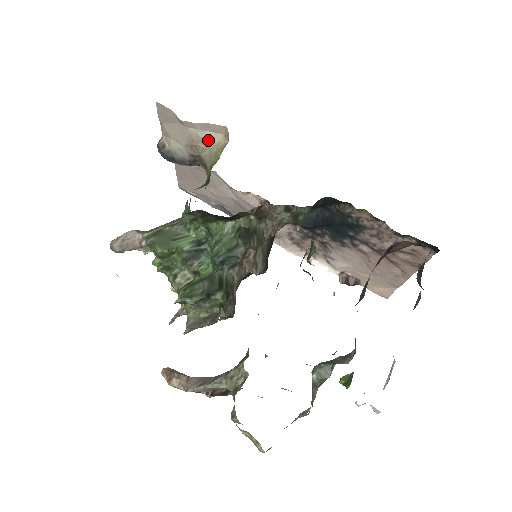
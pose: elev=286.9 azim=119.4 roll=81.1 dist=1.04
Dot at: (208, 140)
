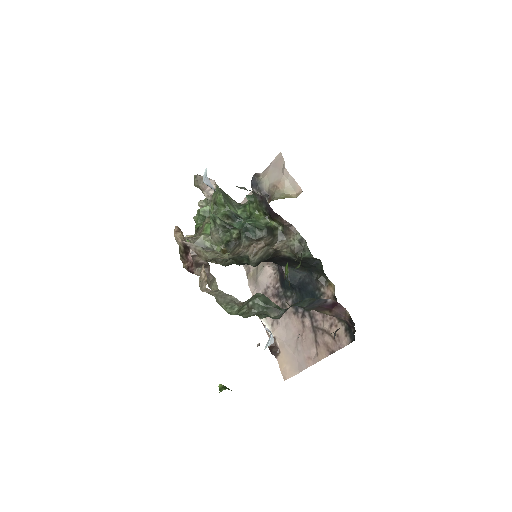
Dot at: (287, 189)
